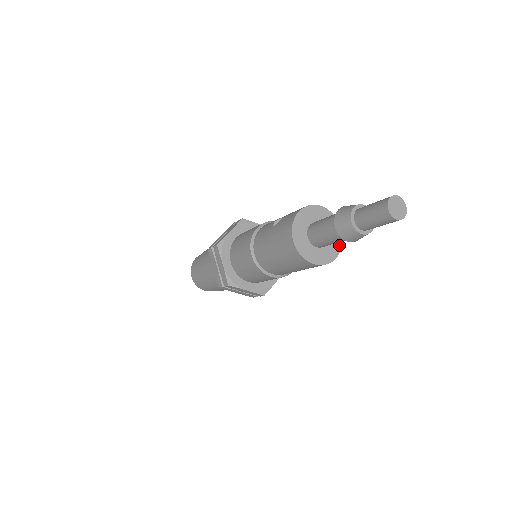
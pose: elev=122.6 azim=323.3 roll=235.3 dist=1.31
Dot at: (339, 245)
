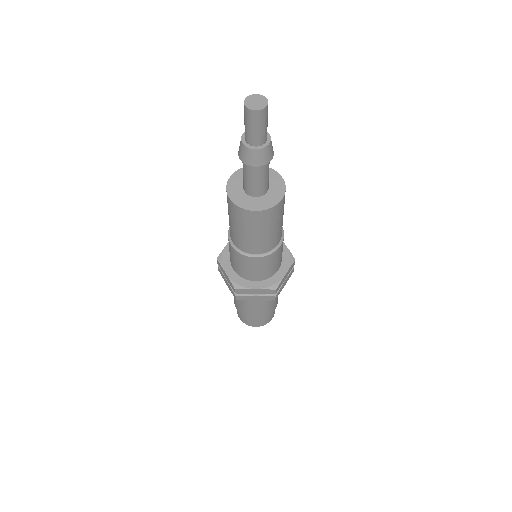
Dot at: (267, 206)
